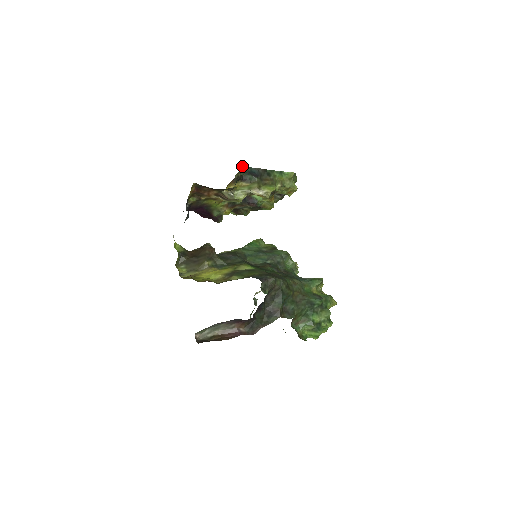
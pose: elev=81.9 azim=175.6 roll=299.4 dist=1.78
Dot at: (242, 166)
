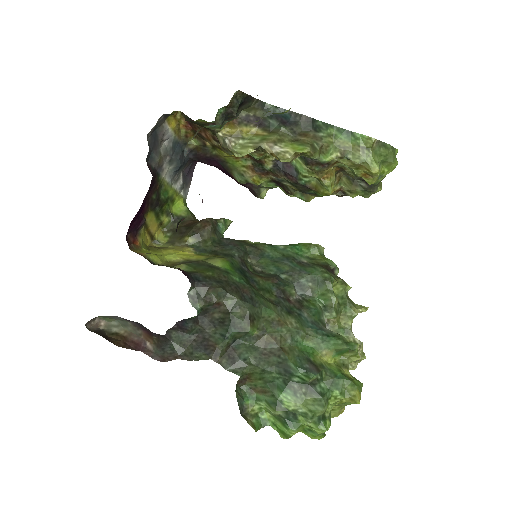
Dot at: (241, 93)
